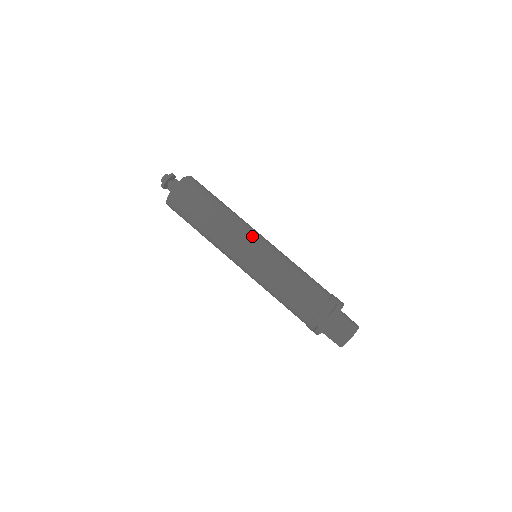
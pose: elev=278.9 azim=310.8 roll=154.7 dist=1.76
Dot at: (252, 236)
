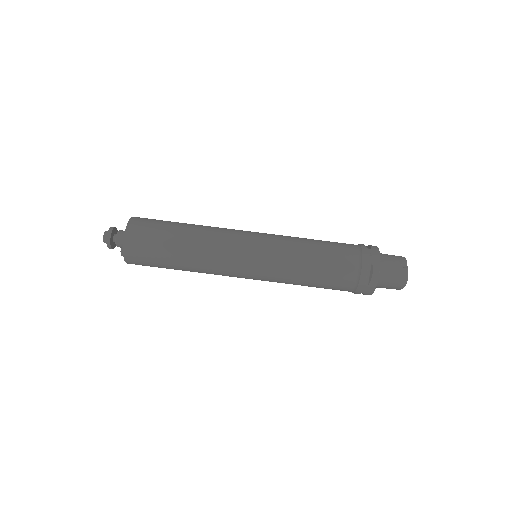
Dot at: (242, 230)
